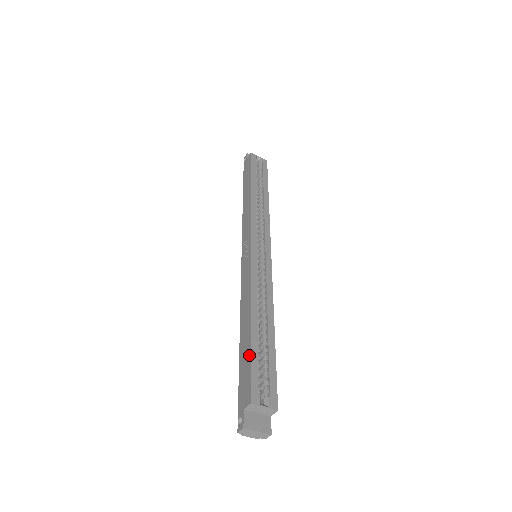
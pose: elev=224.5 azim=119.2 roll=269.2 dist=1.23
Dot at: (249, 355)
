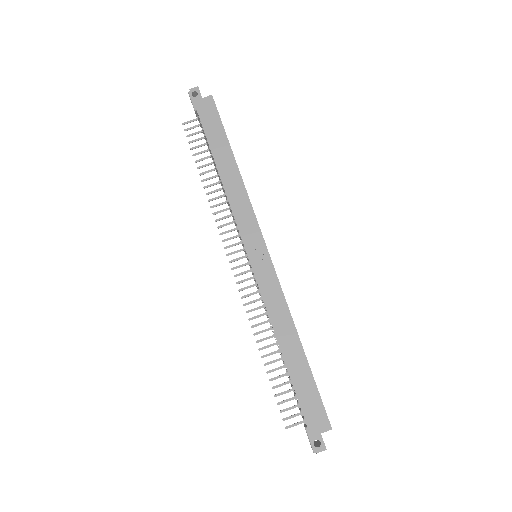
Dot at: (314, 383)
